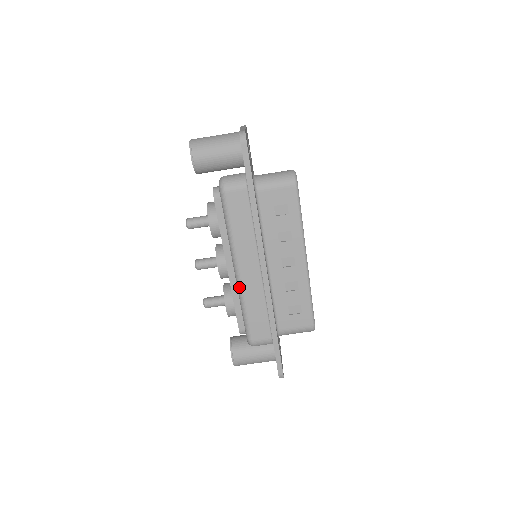
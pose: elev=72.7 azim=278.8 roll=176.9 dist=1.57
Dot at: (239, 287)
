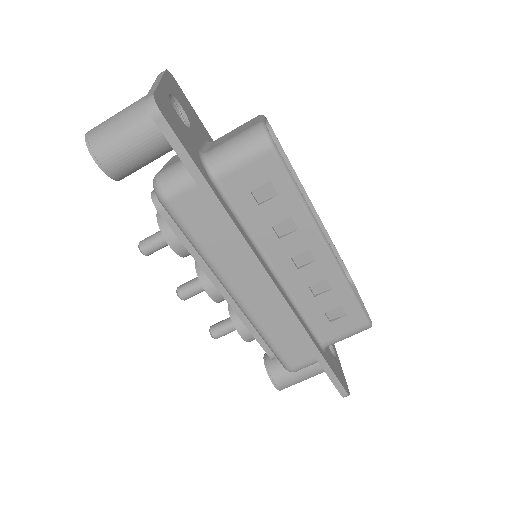
Dot at: (246, 315)
